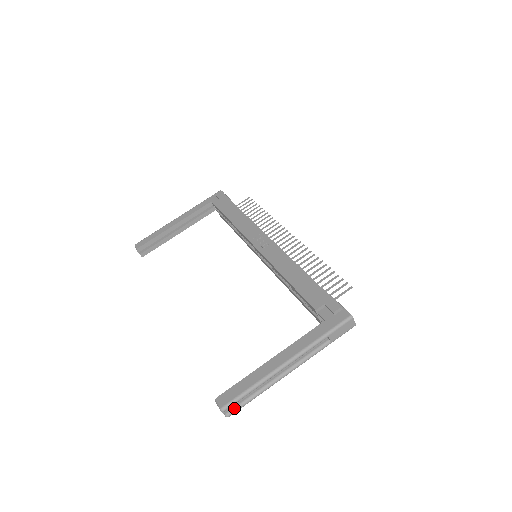
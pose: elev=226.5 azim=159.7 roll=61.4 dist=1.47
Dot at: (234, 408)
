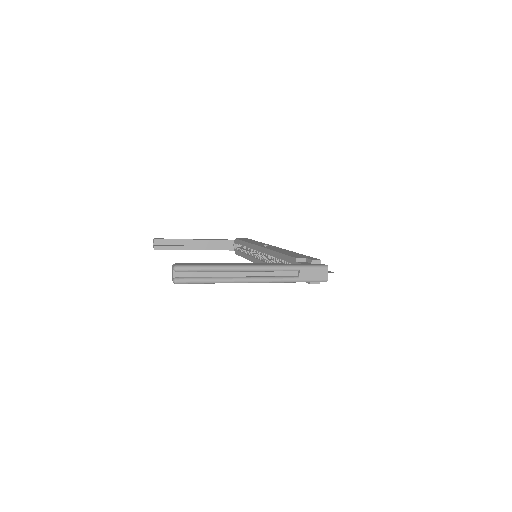
Dot at: (185, 277)
